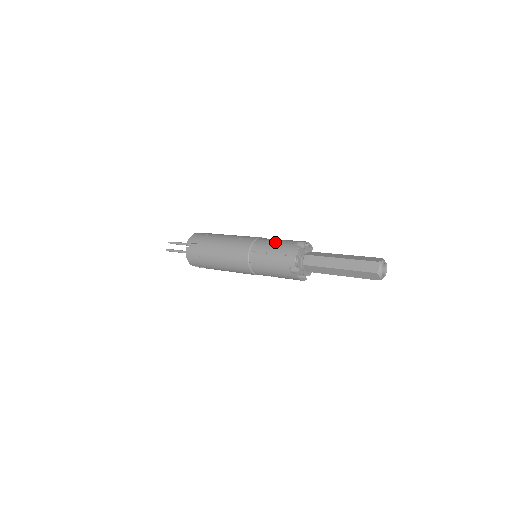
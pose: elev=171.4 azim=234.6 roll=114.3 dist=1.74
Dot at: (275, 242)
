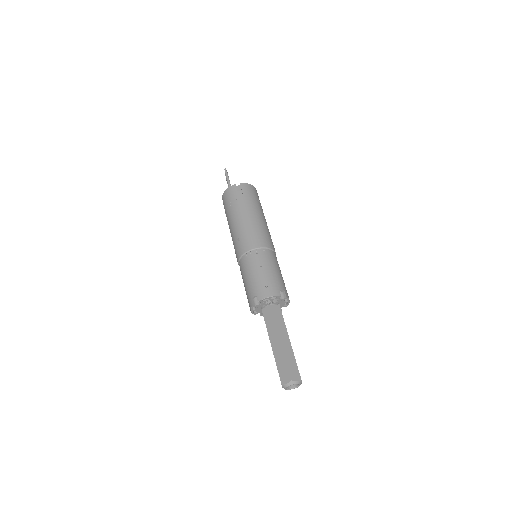
Dot at: (247, 277)
